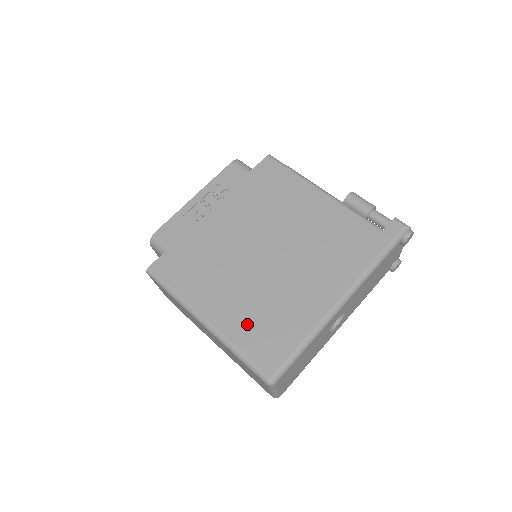
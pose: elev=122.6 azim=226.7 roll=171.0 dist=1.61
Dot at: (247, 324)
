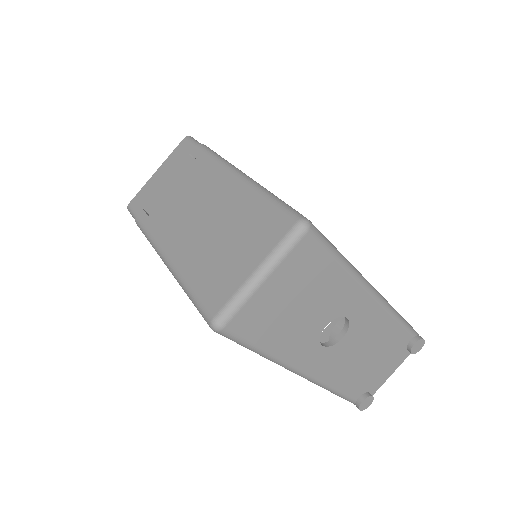
Dot at: occluded
